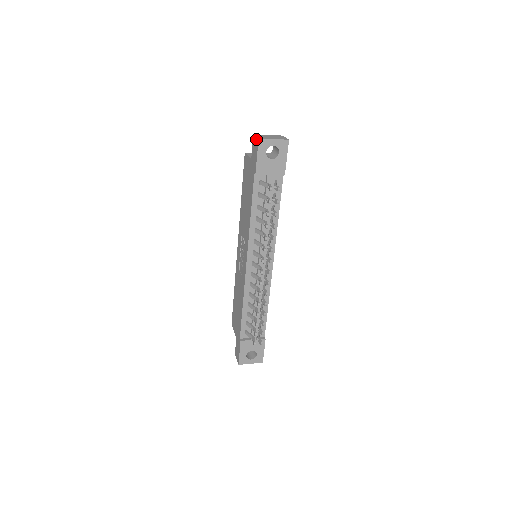
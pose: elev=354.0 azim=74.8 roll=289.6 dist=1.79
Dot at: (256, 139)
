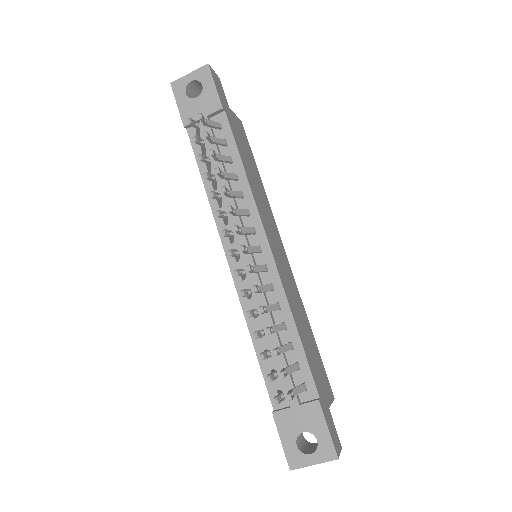
Dot at: occluded
